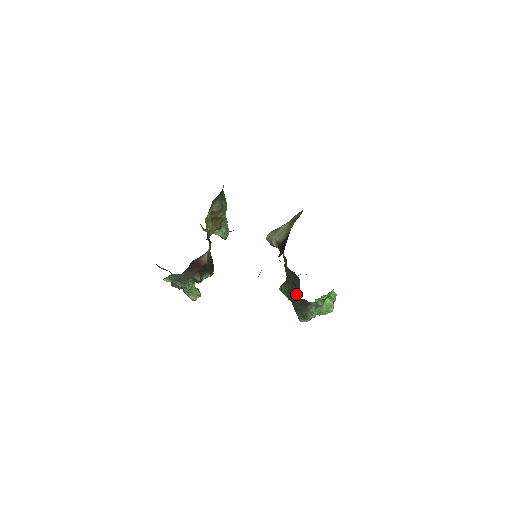
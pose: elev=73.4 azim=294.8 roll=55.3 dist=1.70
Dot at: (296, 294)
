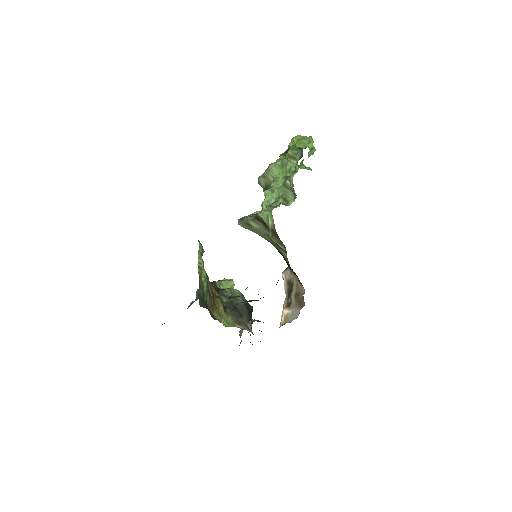
Dot at: occluded
